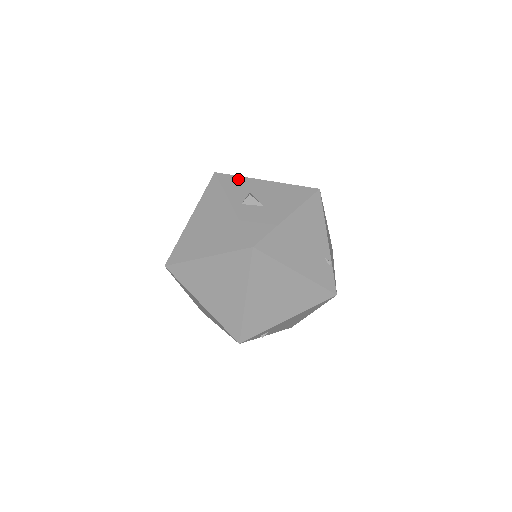
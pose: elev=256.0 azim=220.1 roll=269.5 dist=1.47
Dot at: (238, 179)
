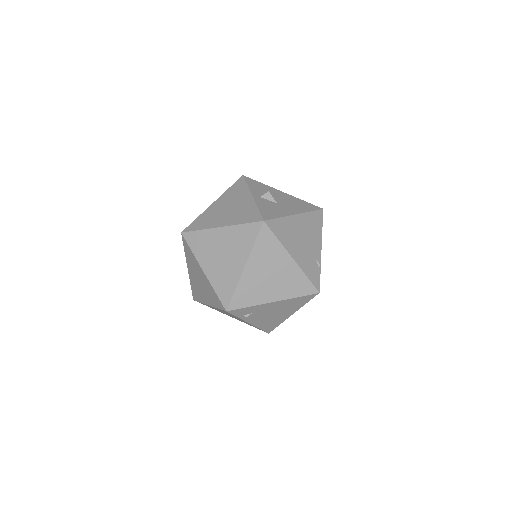
Dot at: (260, 184)
